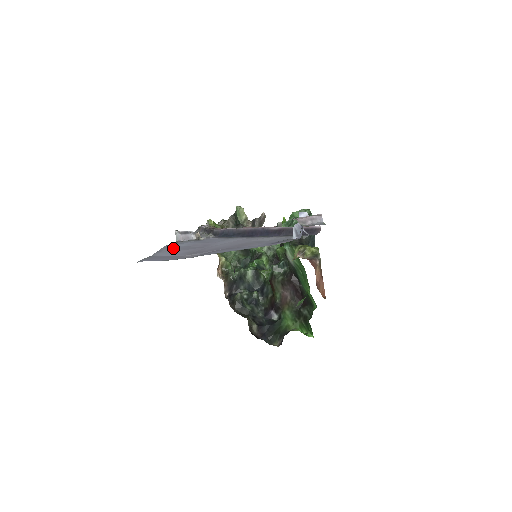
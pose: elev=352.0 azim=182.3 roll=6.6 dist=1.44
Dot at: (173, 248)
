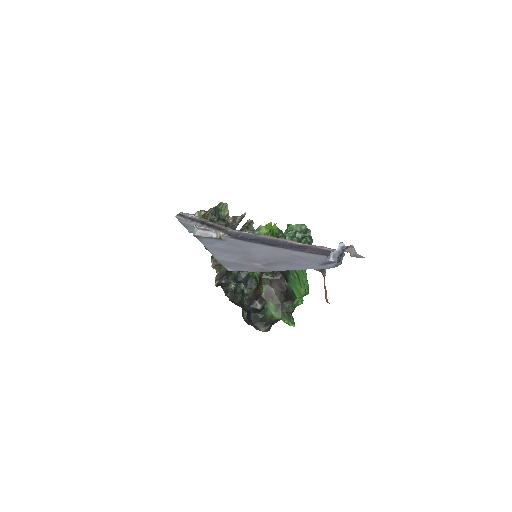
Dot at: (218, 250)
